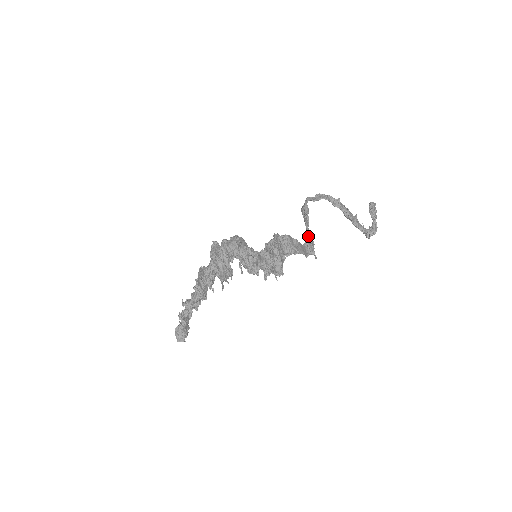
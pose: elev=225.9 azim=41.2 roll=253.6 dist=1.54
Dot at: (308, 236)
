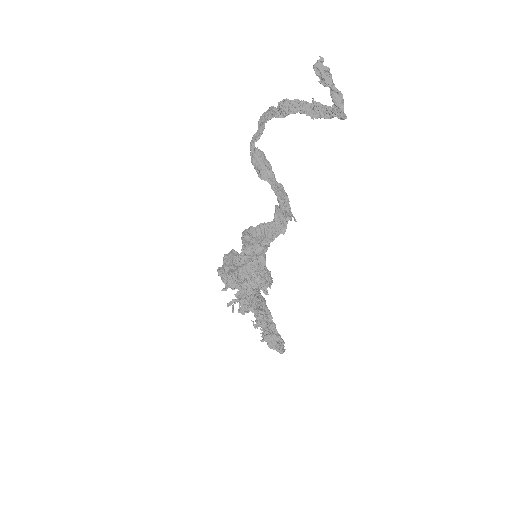
Dot at: occluded
